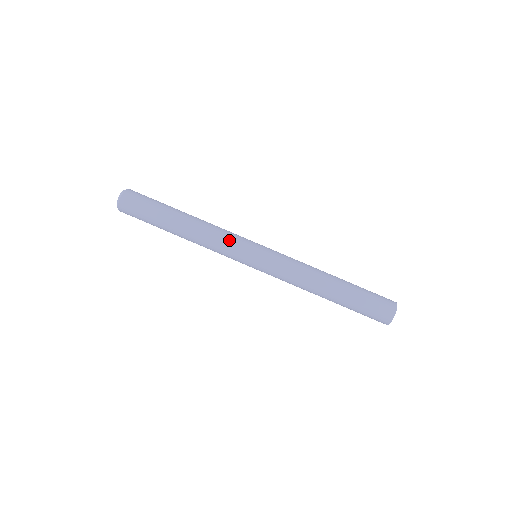
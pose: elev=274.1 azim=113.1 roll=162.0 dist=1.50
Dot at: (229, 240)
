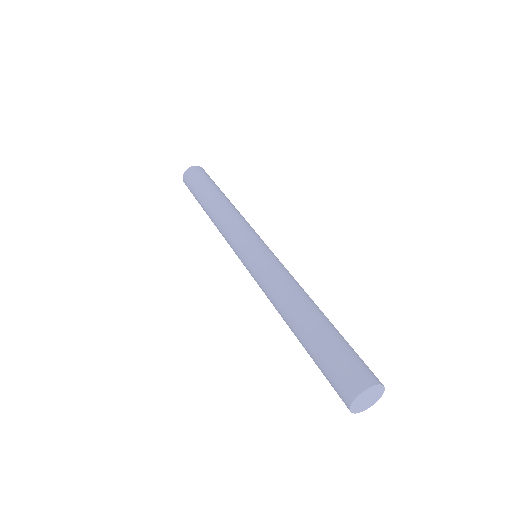
Dot at: (248, 225)
